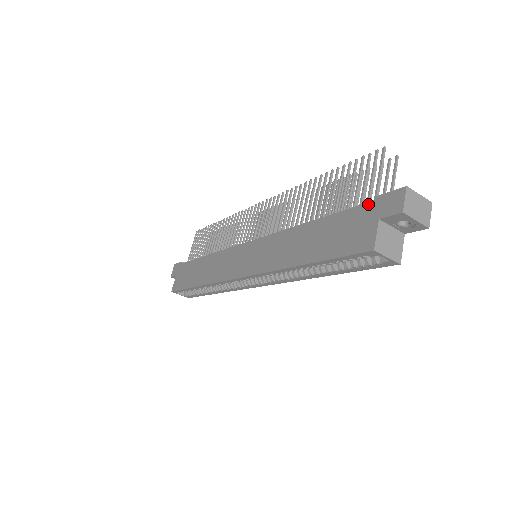
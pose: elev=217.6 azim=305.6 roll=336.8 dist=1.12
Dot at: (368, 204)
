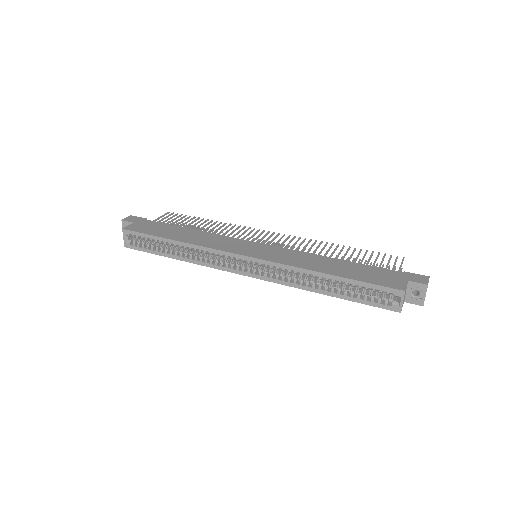
Dot at: (398, 272)
